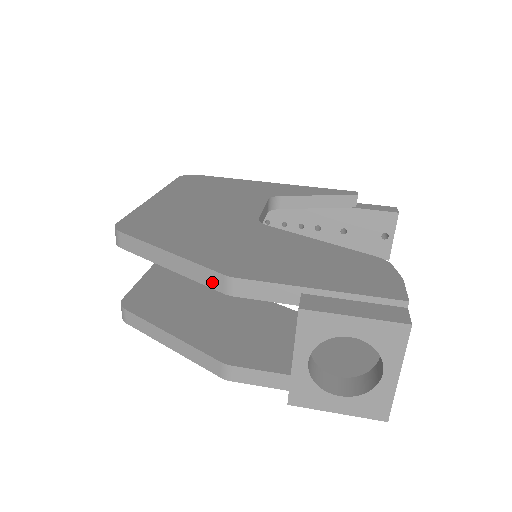
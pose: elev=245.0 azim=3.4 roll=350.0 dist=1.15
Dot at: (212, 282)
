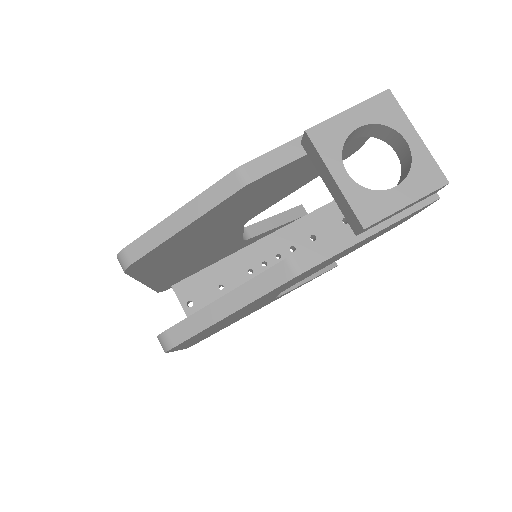
Dot at: (227, 190)
